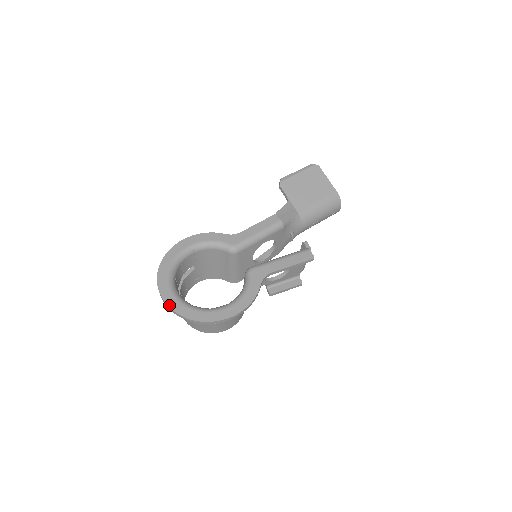
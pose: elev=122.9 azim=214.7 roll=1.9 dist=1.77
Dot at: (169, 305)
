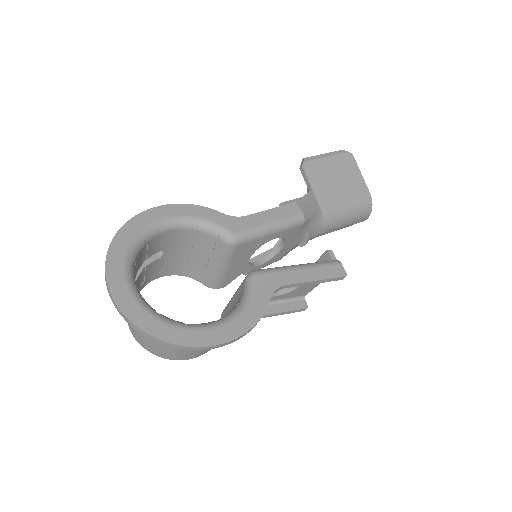
Dot at: (120, 306)
